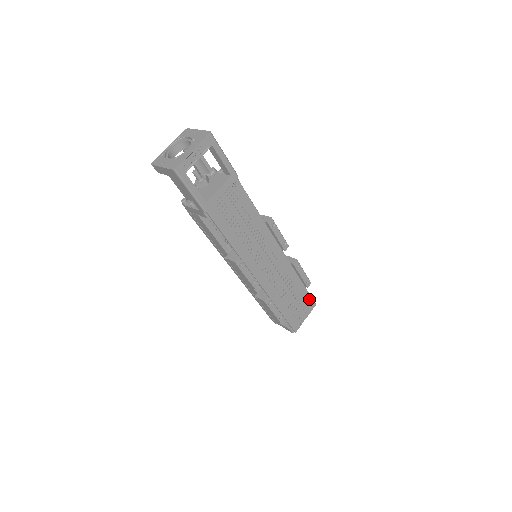
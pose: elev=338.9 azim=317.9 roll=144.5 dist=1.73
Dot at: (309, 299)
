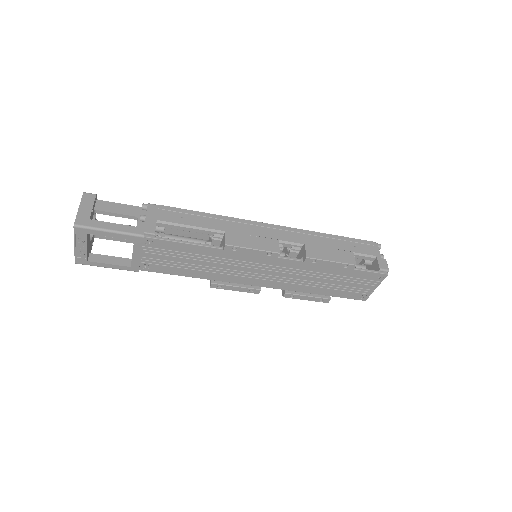
Dot at: (368, 274)
